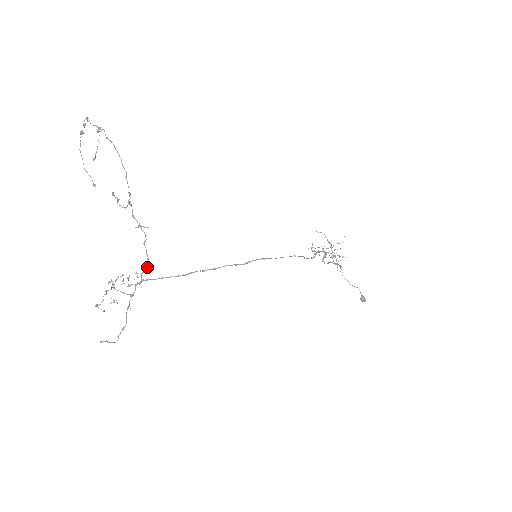
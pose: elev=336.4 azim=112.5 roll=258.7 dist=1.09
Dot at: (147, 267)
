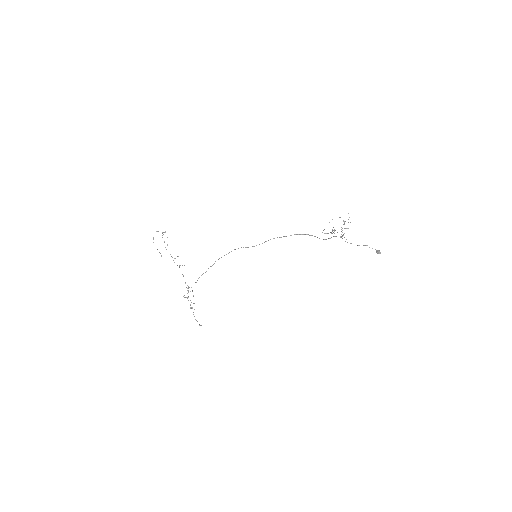
Dot at: (185, 283)
